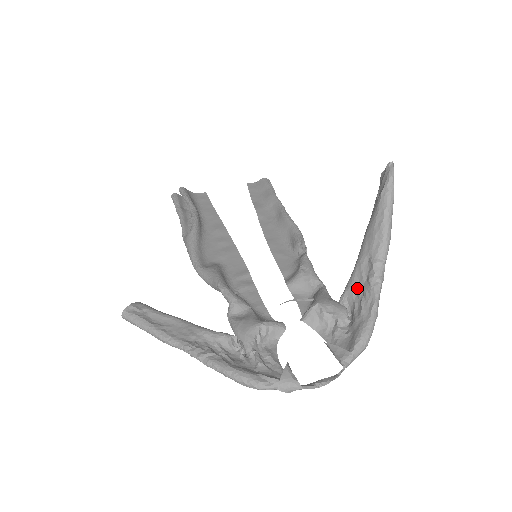
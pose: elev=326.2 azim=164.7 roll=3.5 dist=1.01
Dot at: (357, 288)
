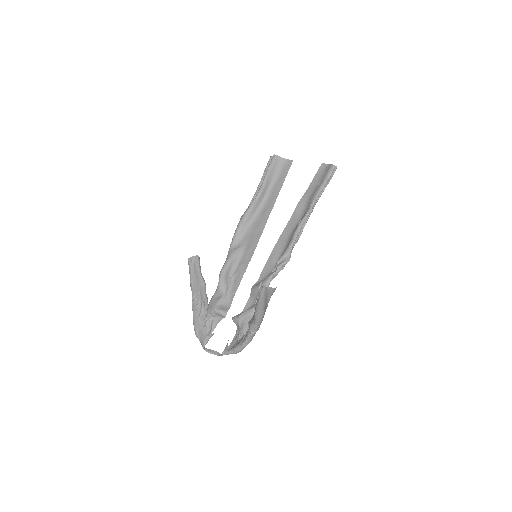
Dot at: occluded
